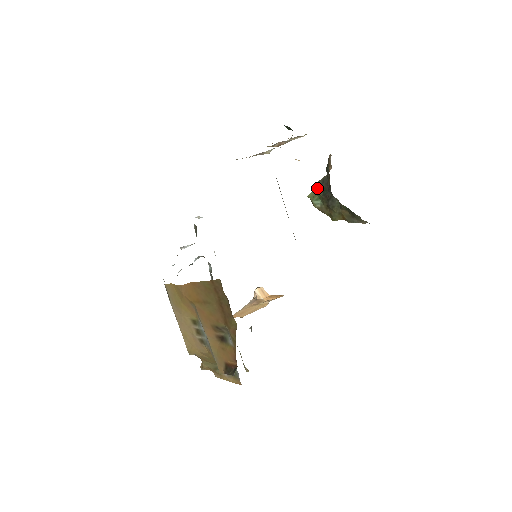
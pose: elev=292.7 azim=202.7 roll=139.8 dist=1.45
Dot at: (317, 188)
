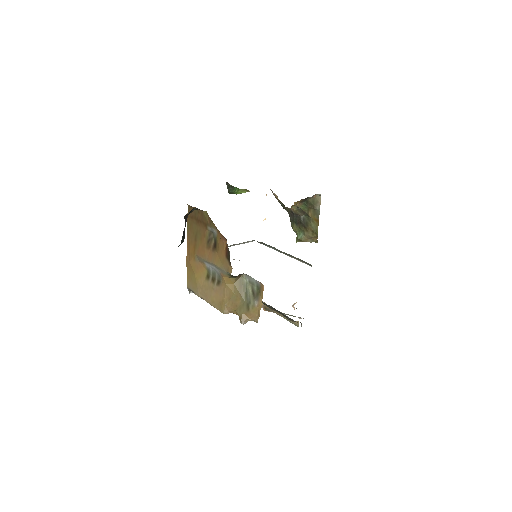
Dot at: (292, 227)
